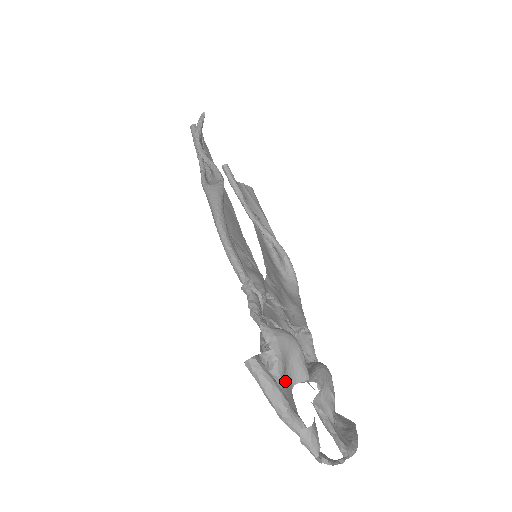
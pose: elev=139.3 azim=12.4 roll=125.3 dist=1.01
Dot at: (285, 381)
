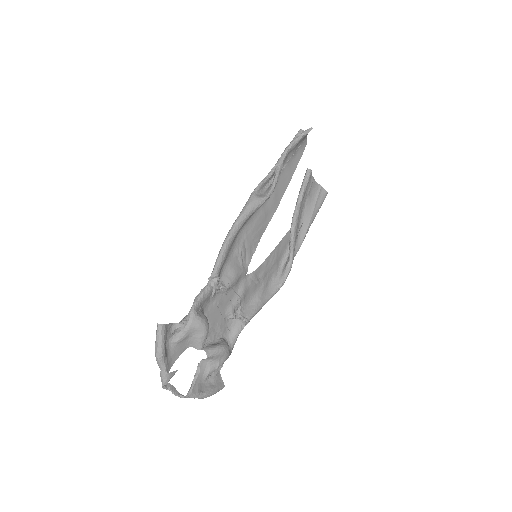
Dot at: (183, 342)
